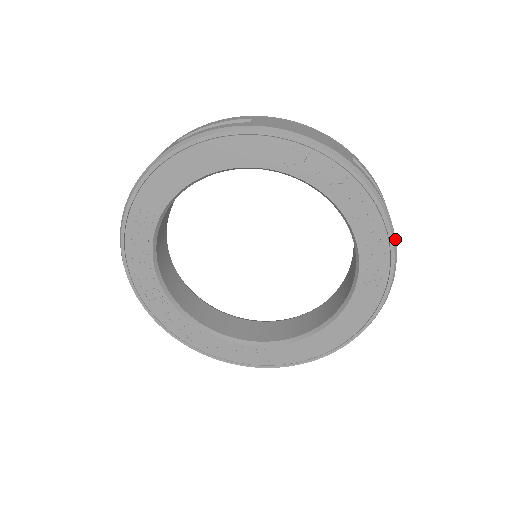
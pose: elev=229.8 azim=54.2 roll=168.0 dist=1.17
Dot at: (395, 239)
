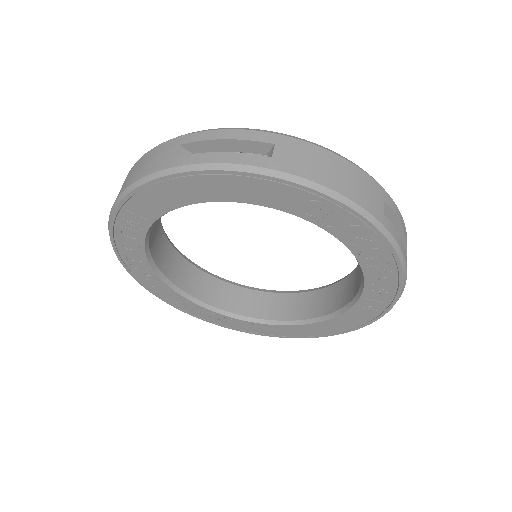
Dot at: (405, 283)
